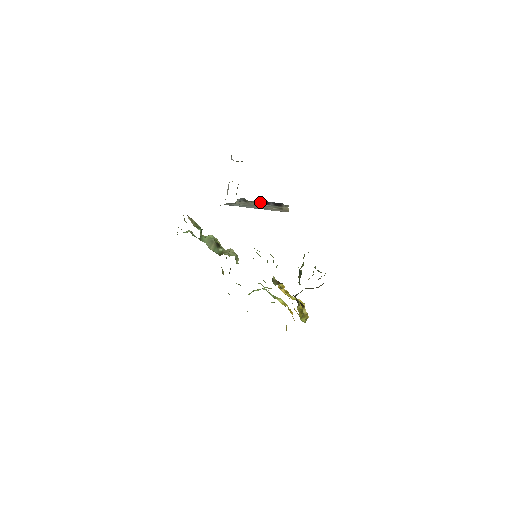
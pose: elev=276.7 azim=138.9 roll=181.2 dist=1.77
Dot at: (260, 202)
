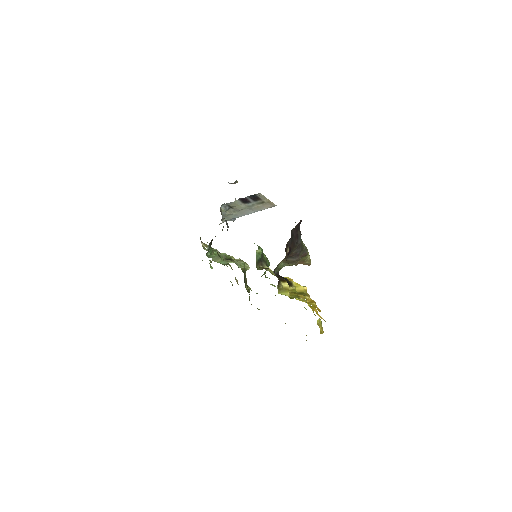
Dot at: (241, 202)
